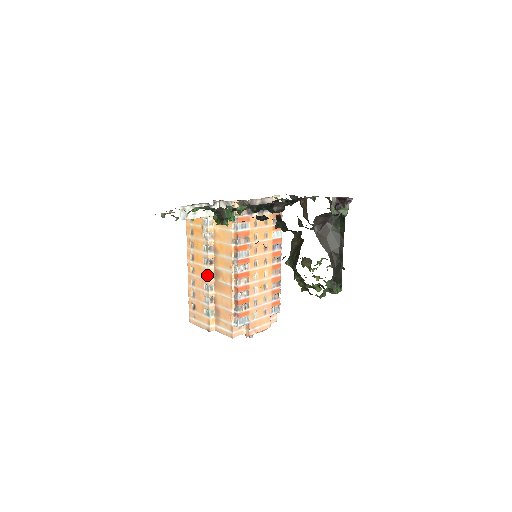
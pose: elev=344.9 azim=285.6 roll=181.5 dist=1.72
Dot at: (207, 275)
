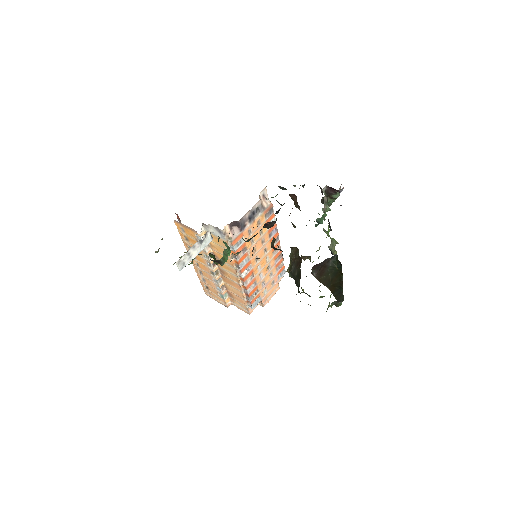
Dot at: (213, 274)
